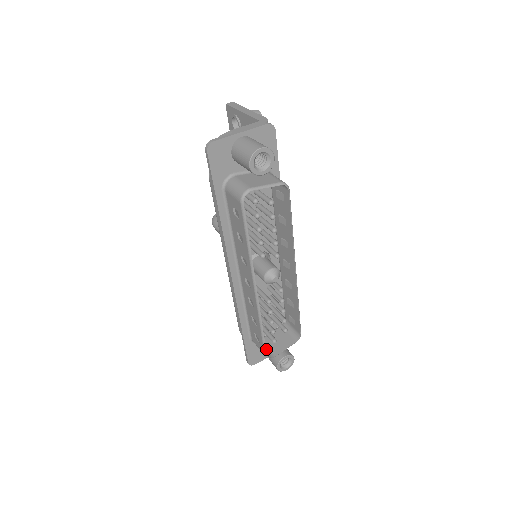
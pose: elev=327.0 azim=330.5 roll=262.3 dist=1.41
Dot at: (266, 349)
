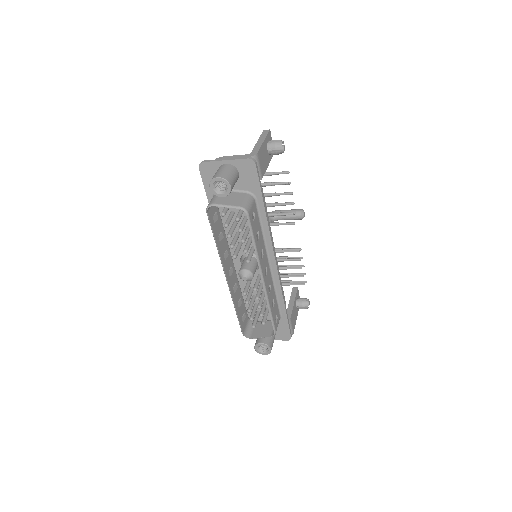
Dot at: (251, 330)
